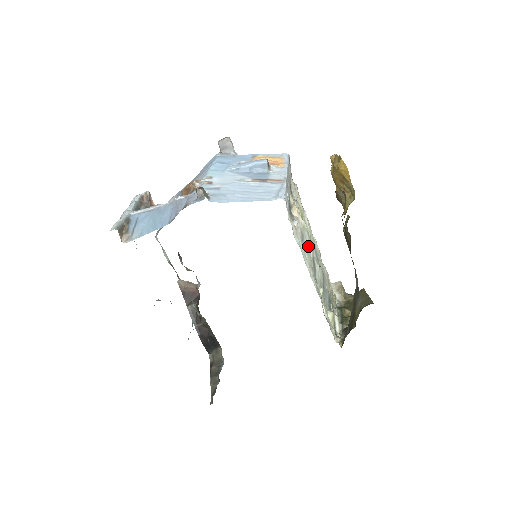
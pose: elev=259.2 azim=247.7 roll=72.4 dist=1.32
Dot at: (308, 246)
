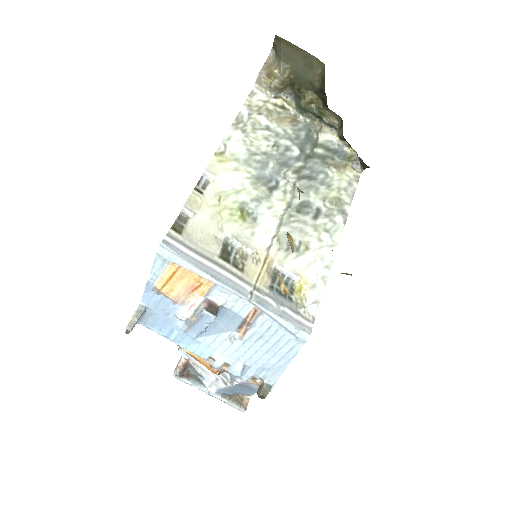
Dot at: (291, 227)
